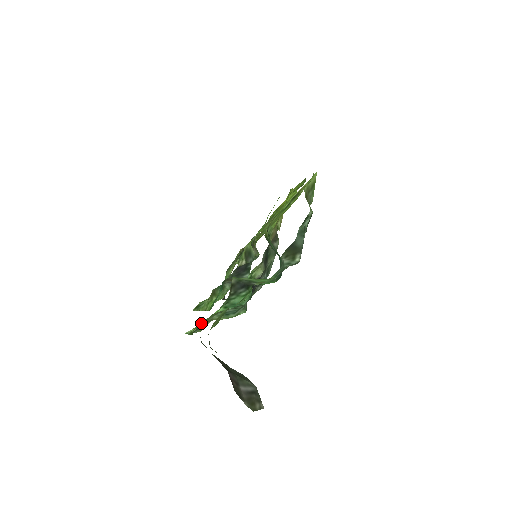
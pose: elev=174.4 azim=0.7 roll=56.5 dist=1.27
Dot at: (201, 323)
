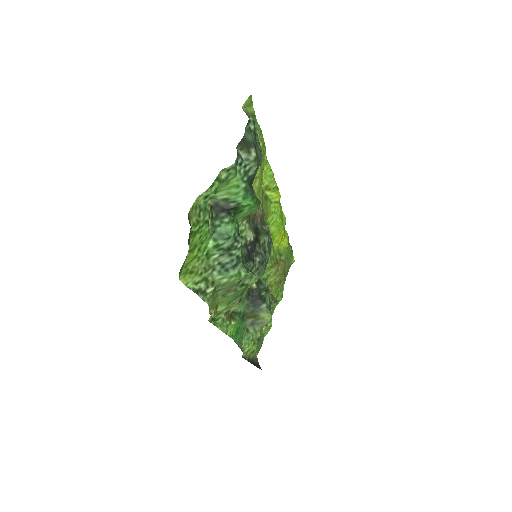
Dot at: (196, 259)
